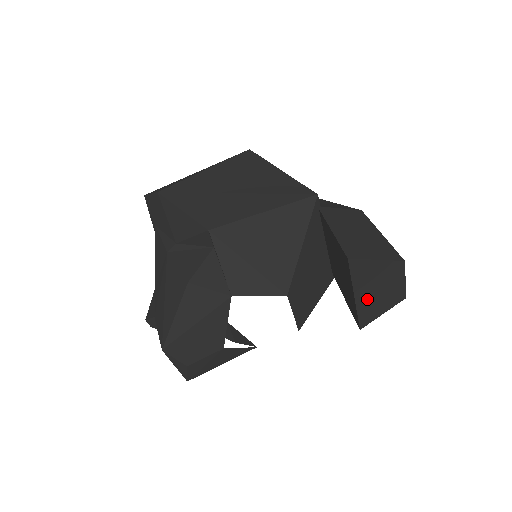
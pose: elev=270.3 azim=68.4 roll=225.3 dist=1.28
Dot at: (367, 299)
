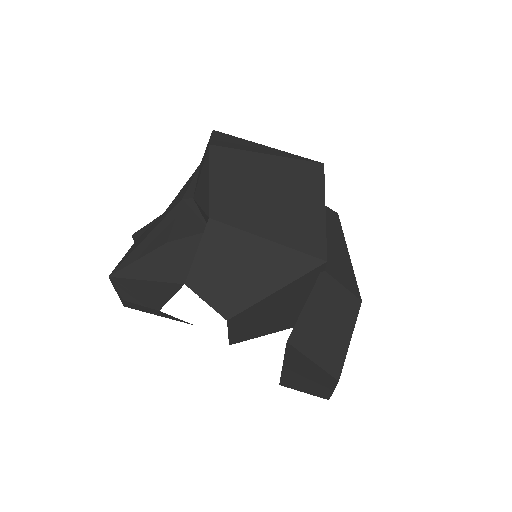
Dot at: (294, 375)
